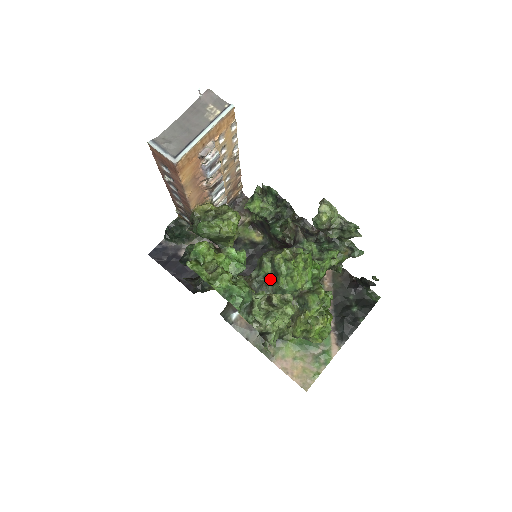
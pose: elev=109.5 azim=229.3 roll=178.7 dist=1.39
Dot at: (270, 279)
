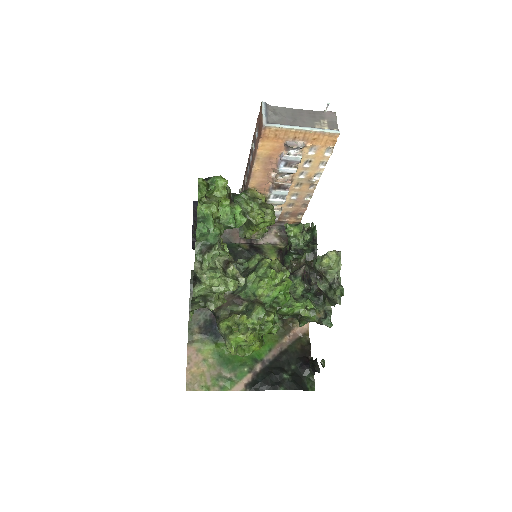
Dot at: (247, 272)
